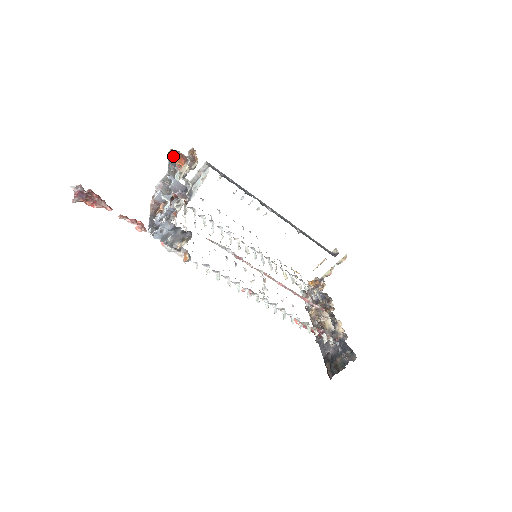
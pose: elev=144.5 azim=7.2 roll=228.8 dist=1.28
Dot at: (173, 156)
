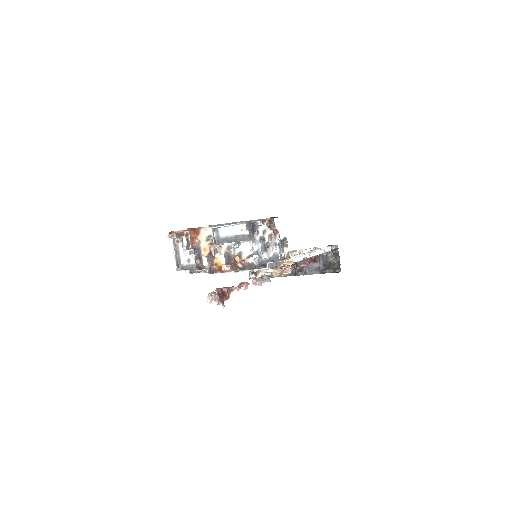
Dot at: (192, 233)
